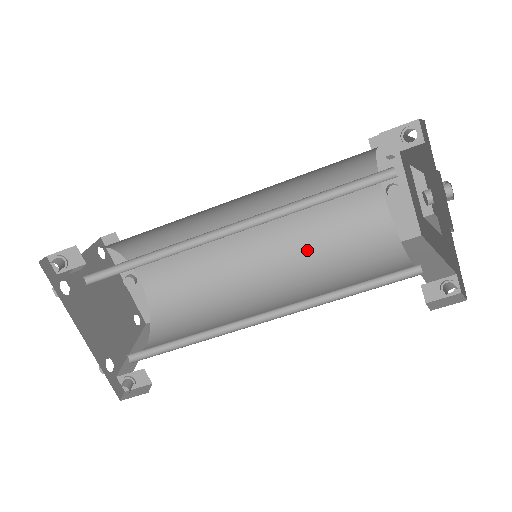
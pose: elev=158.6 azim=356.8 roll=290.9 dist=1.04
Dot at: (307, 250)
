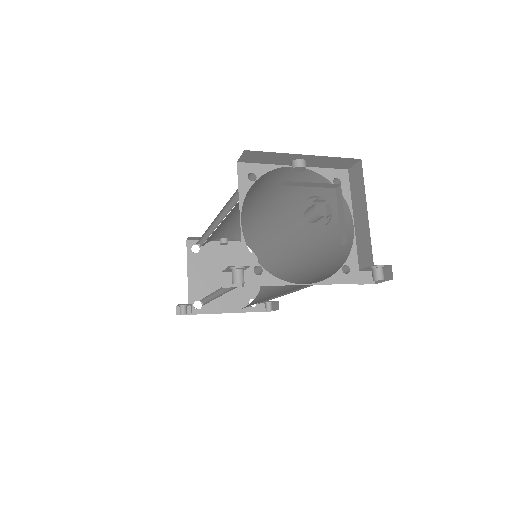
Dot at: (288, 206)
